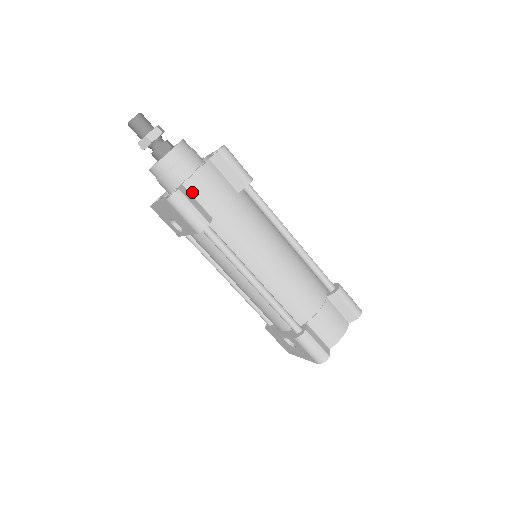
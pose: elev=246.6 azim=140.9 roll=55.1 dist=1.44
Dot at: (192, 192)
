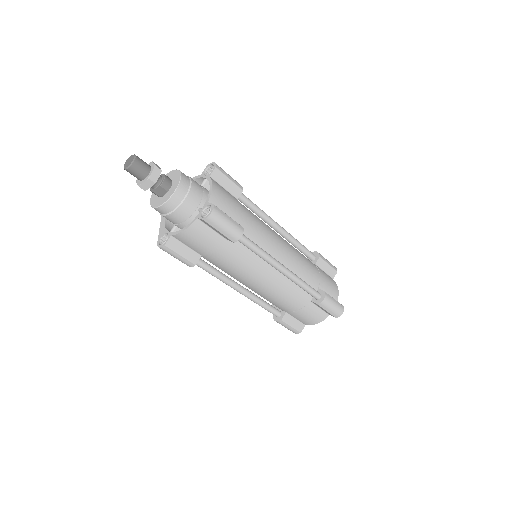
Dot at: (181, 241)
